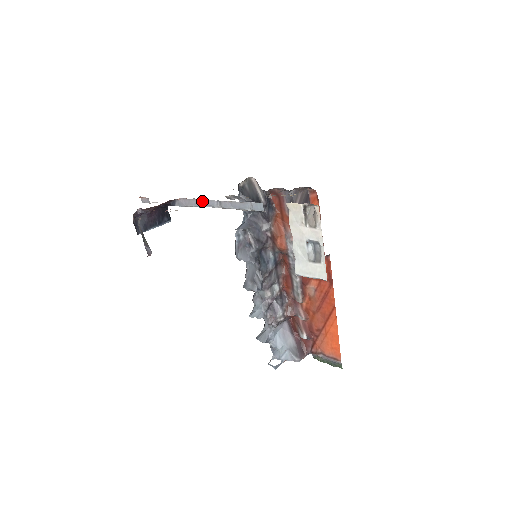
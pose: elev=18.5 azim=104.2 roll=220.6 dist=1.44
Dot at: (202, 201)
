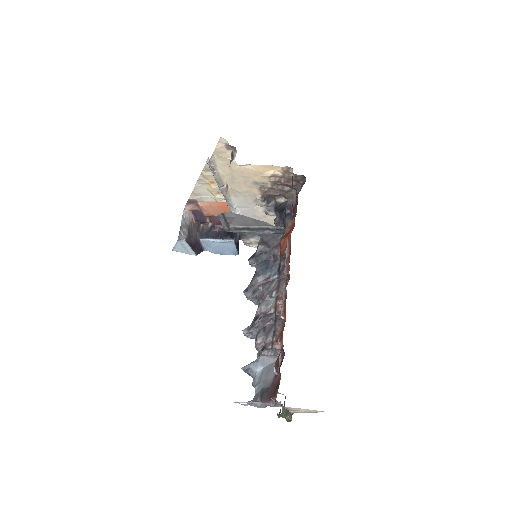
Dot at: occluded
